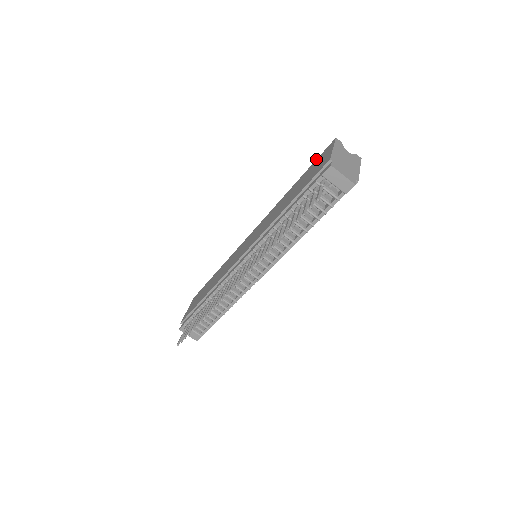
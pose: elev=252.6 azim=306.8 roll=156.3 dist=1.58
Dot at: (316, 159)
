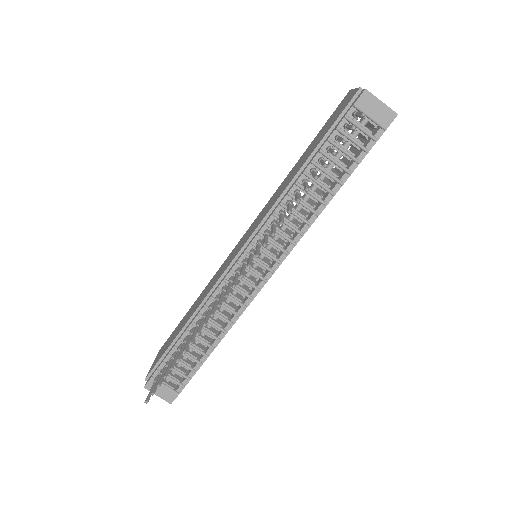
Dot at: occluded
